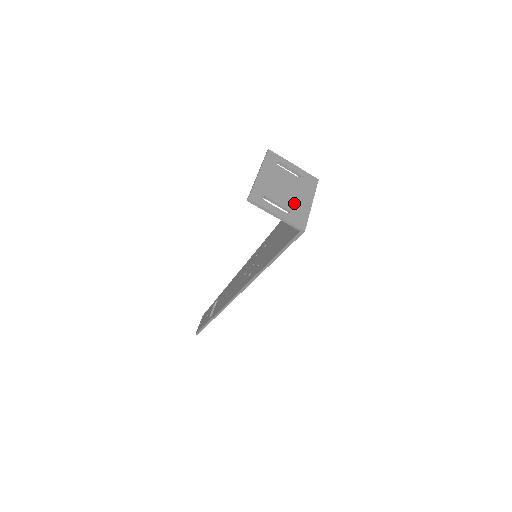
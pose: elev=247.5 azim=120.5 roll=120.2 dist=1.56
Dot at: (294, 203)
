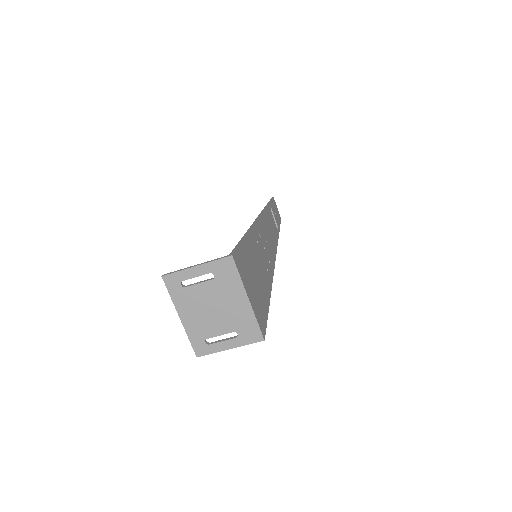
Dot at: (233, 319)
